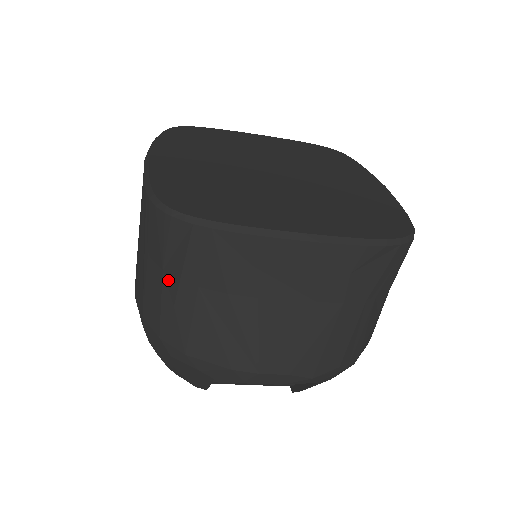
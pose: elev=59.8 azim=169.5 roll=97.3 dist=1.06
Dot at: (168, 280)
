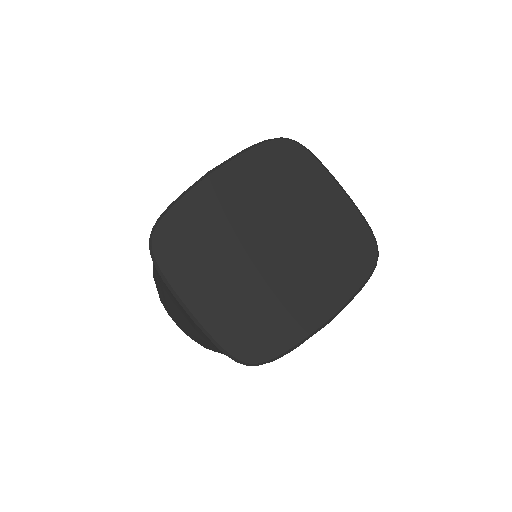
Dot at: occluded
